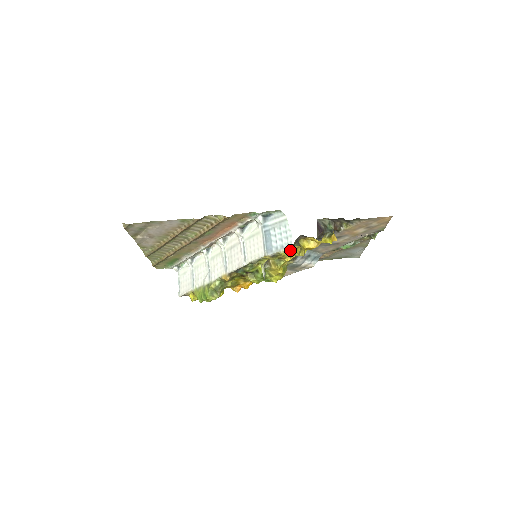
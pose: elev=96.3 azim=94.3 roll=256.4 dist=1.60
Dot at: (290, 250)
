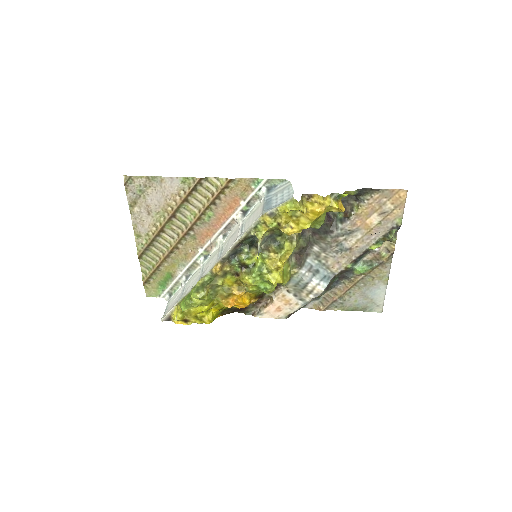
Dot at: (290, 201)
